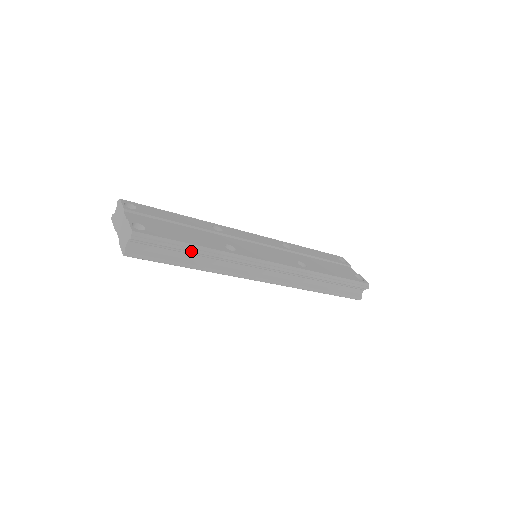
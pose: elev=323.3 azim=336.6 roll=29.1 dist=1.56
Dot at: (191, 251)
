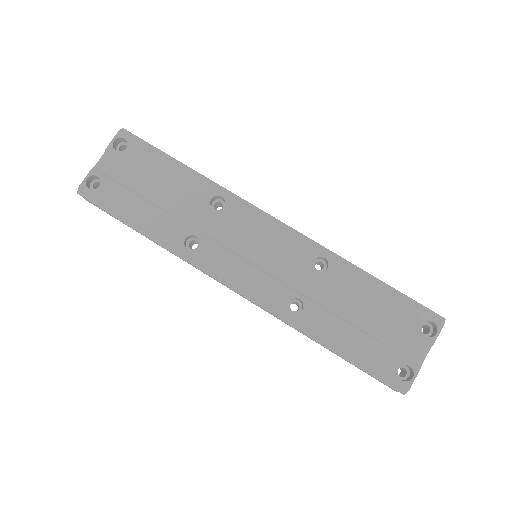
Dot at: (135, 229)
